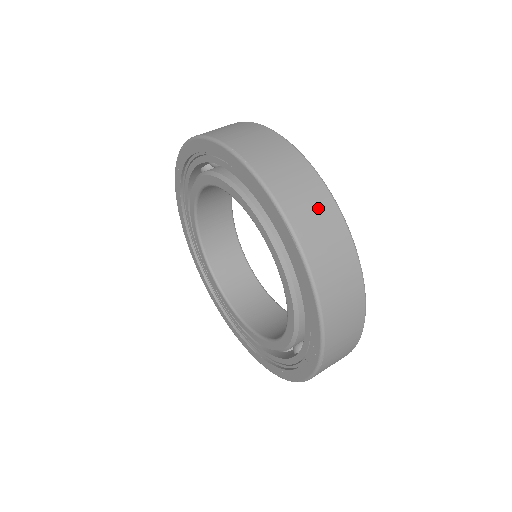
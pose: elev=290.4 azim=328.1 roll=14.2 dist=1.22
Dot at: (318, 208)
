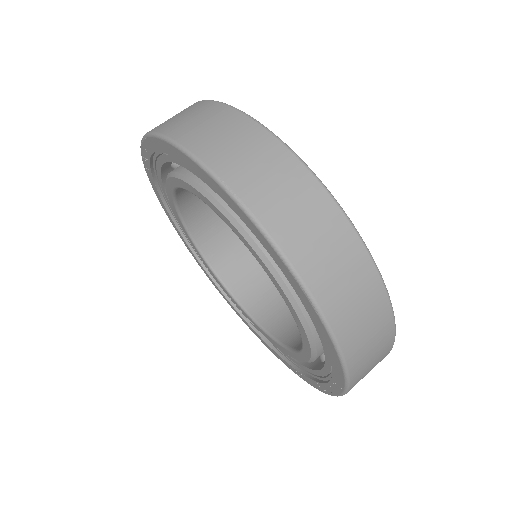
Dot at: (340, 254)
